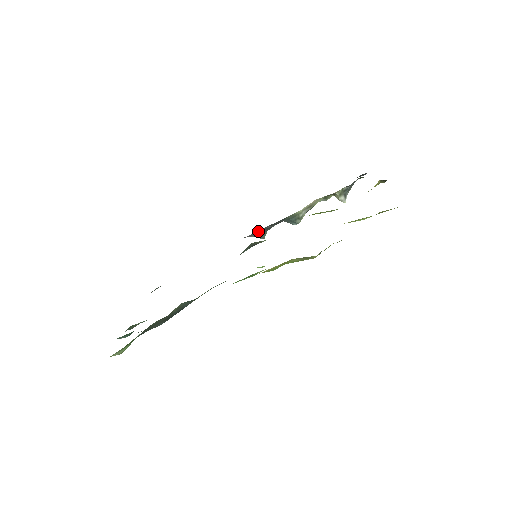
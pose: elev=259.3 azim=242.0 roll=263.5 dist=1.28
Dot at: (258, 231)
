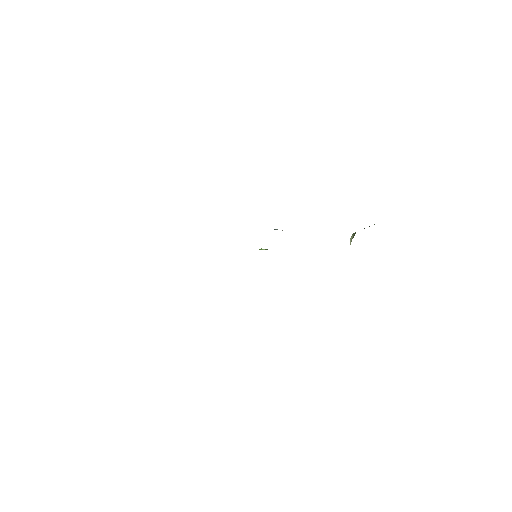
Dot at: occluded
